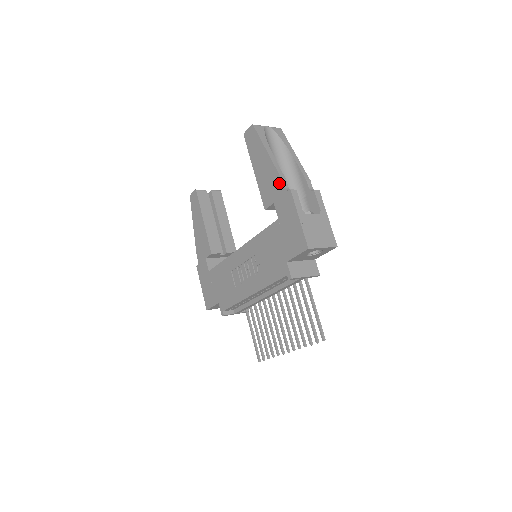
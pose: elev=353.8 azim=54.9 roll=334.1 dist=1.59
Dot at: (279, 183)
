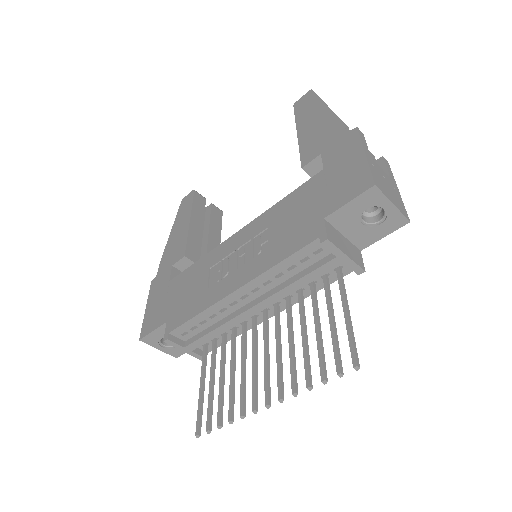
Dot at: (338, 128)
